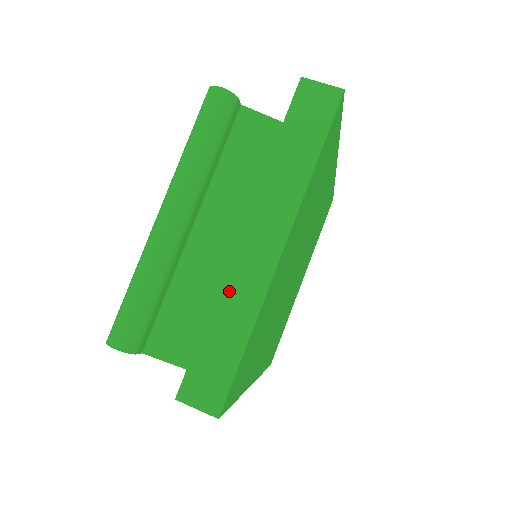
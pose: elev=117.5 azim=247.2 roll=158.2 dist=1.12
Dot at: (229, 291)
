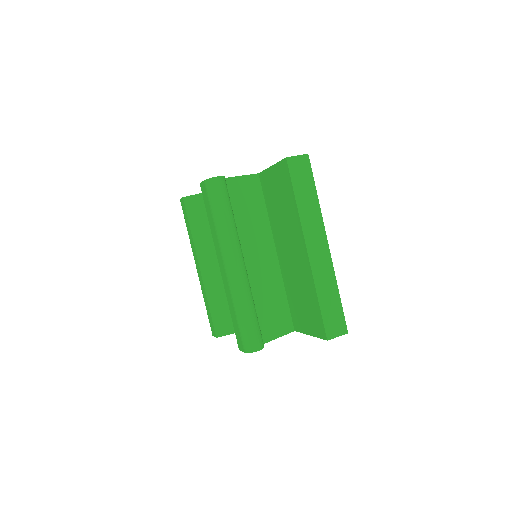
Dot at: (319, 278)
